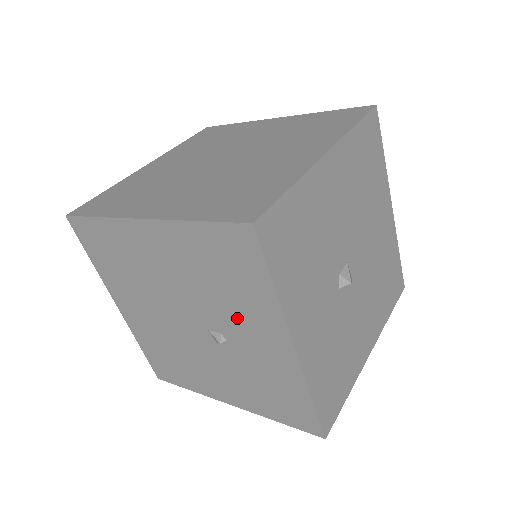
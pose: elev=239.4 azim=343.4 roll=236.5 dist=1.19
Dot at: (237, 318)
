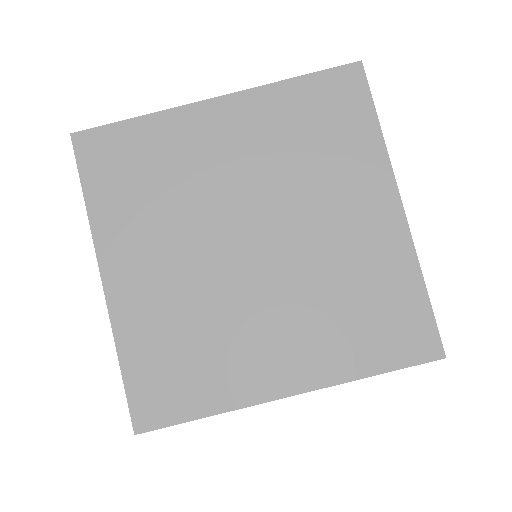
Dot at: occluded
